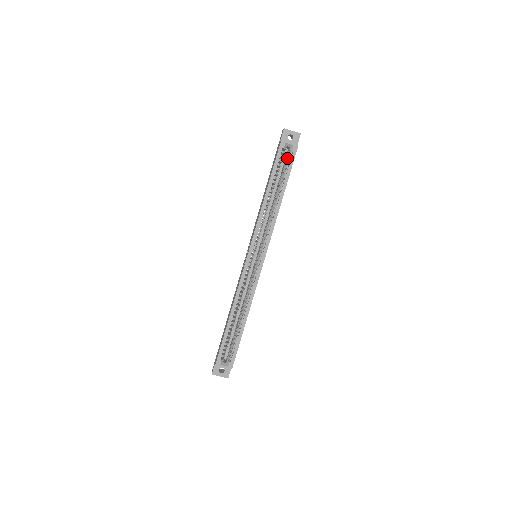
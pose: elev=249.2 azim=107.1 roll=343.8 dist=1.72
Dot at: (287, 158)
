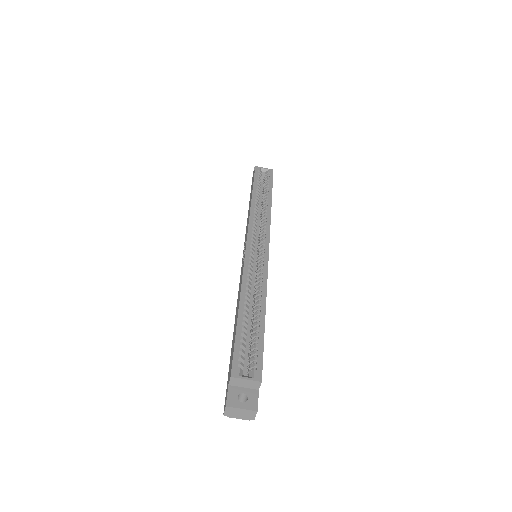
Dot at: (265, 178)
